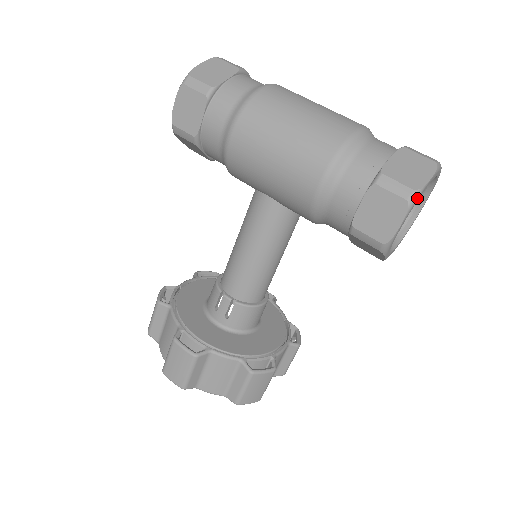
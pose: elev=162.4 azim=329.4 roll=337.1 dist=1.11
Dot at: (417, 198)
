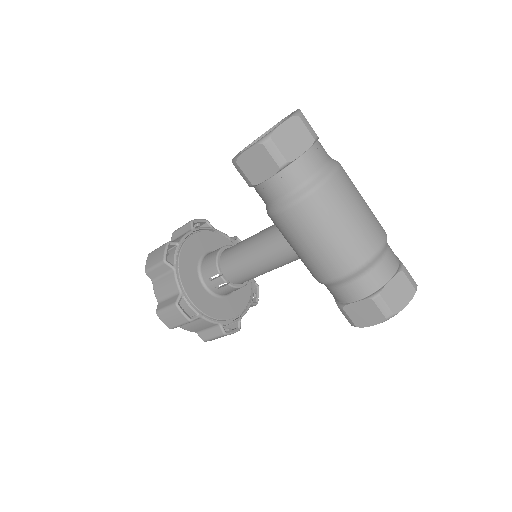
Dot at: occluded
